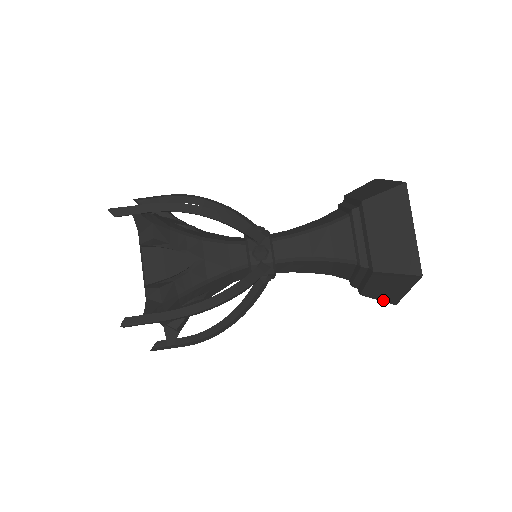
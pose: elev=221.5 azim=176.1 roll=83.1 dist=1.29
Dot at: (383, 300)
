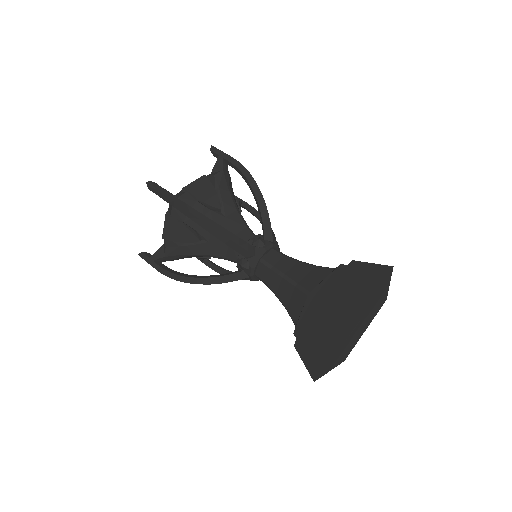
Dot at: occluded
